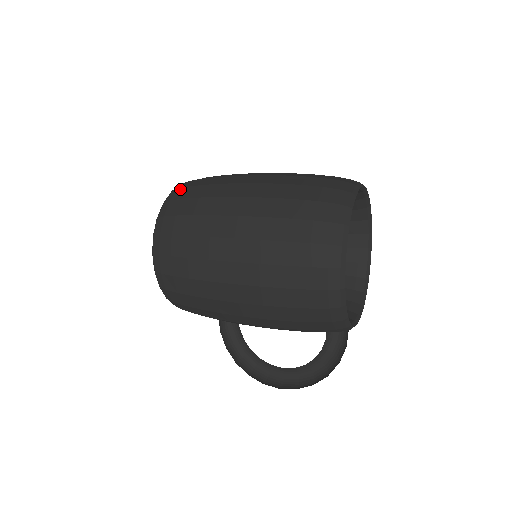
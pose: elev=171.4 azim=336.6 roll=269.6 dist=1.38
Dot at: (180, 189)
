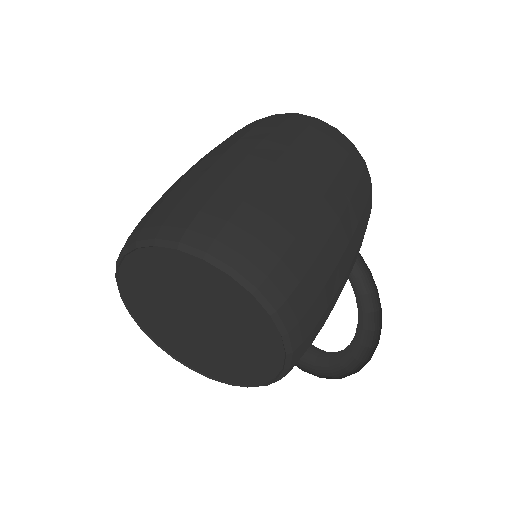
Dot at: (167, 221)
